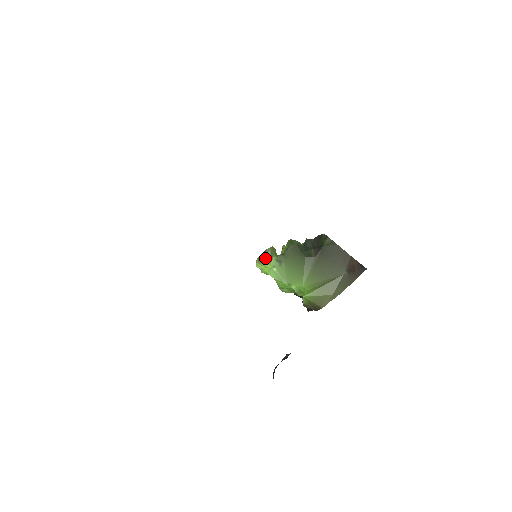
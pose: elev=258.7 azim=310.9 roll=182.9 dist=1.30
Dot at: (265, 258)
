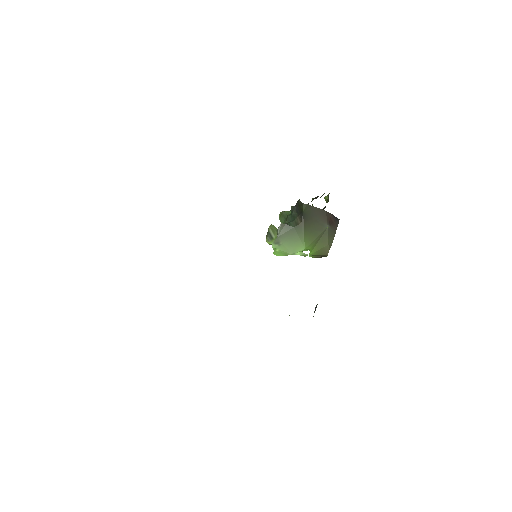
Dot at: (270, 237)
